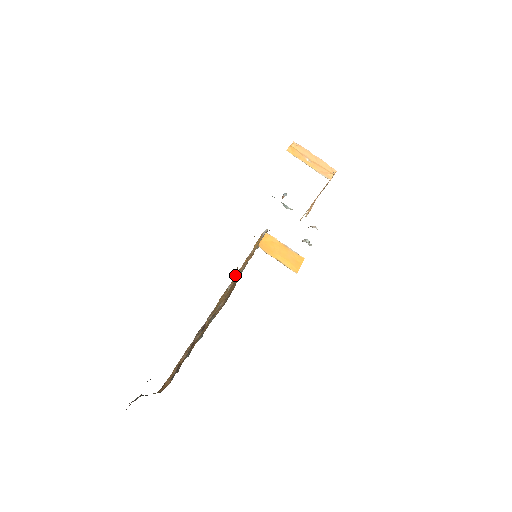
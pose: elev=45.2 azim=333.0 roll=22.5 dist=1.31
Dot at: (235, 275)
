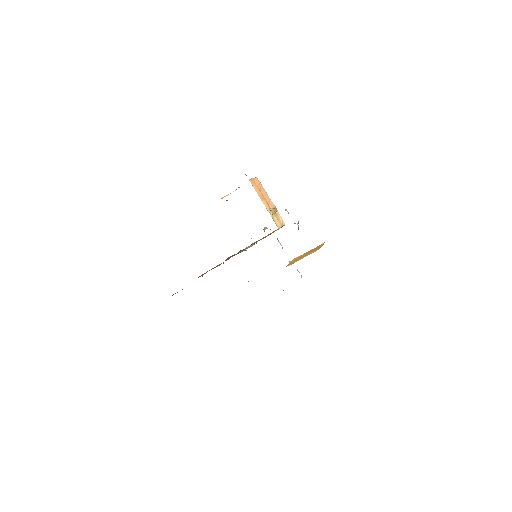
Dot at: occluded
